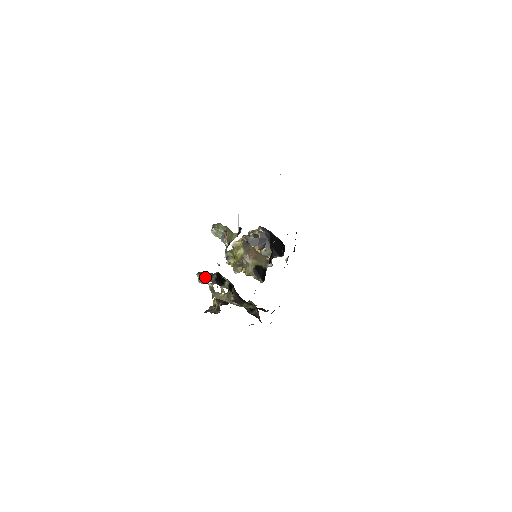
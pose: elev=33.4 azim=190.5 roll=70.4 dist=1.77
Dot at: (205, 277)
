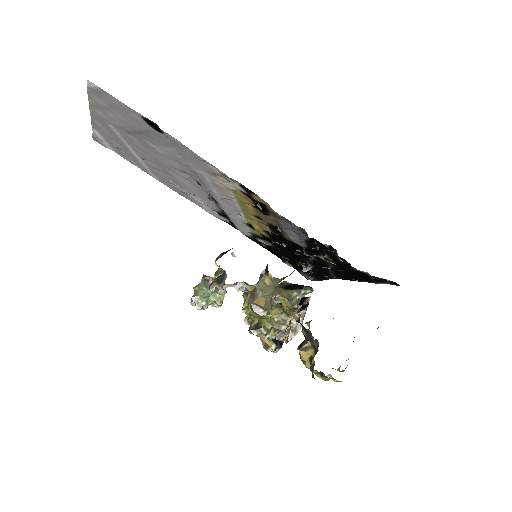
Dot at: (218, 275)
